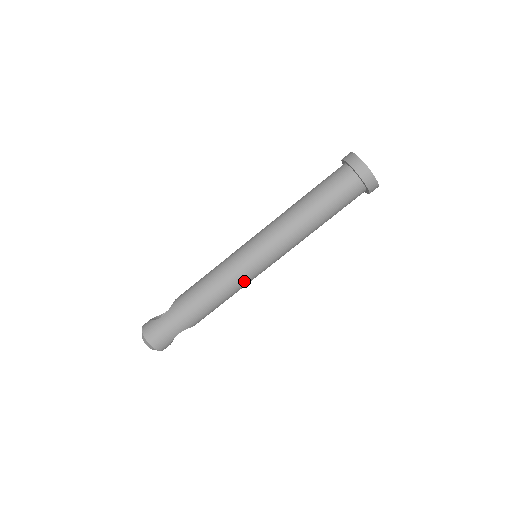
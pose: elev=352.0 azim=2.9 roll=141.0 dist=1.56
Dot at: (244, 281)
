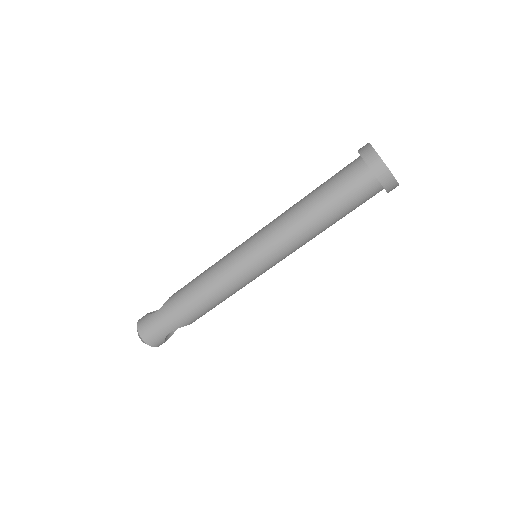
Dot at: (239, 282)
